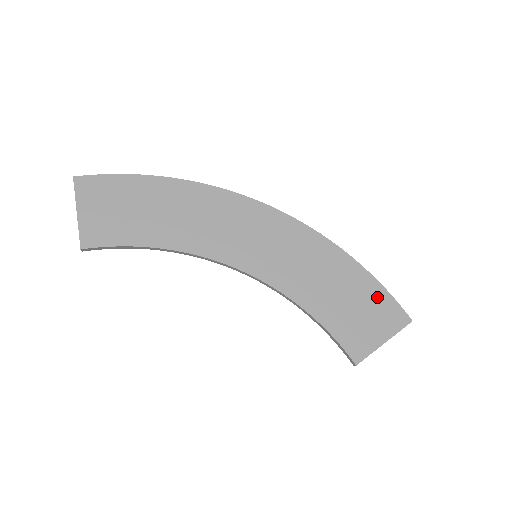
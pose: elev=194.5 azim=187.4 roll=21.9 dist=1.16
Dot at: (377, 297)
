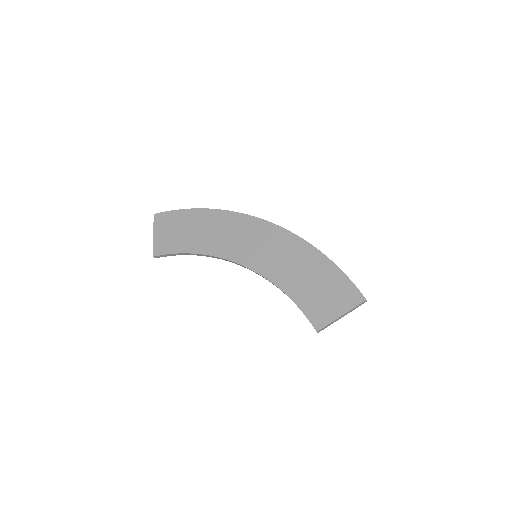
Dot at: (339, 282)
